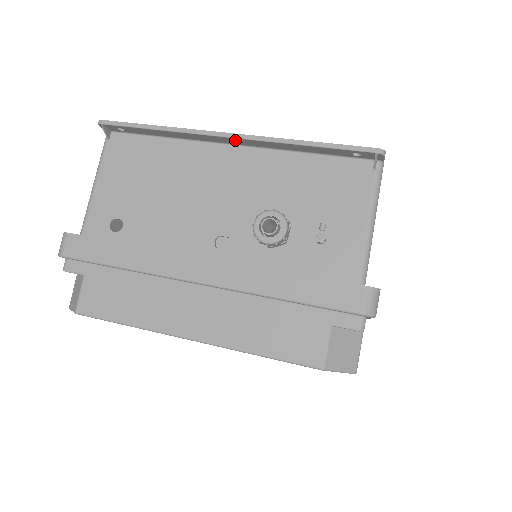
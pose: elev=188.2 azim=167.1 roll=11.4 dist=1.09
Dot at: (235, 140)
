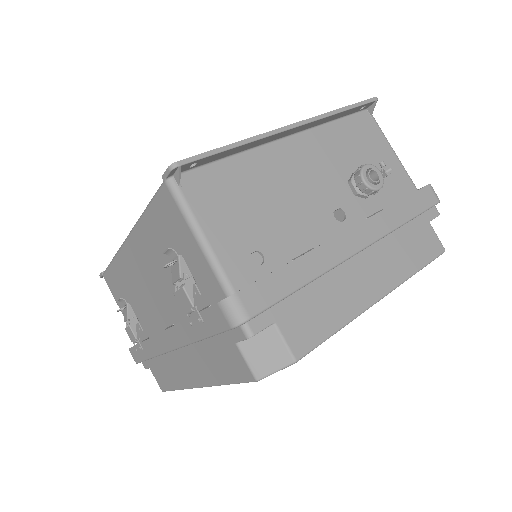
Dot at: (296, 129)
